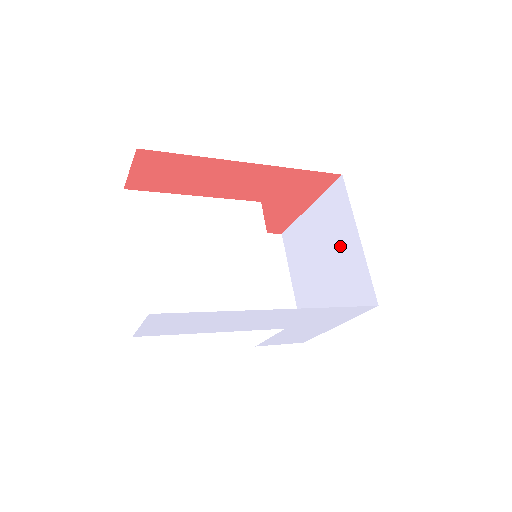
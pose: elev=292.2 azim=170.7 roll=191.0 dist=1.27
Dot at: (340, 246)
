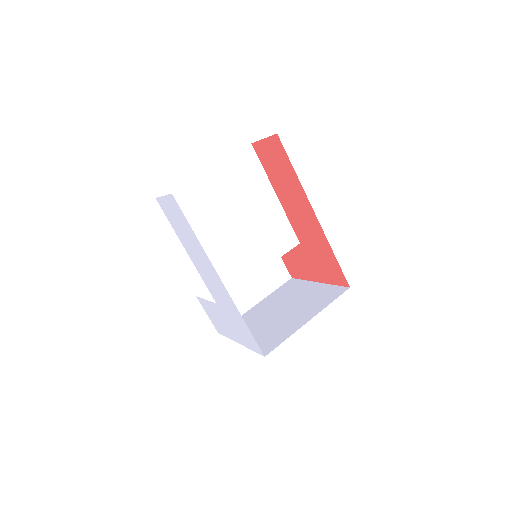
Dot at: (298, 314)
